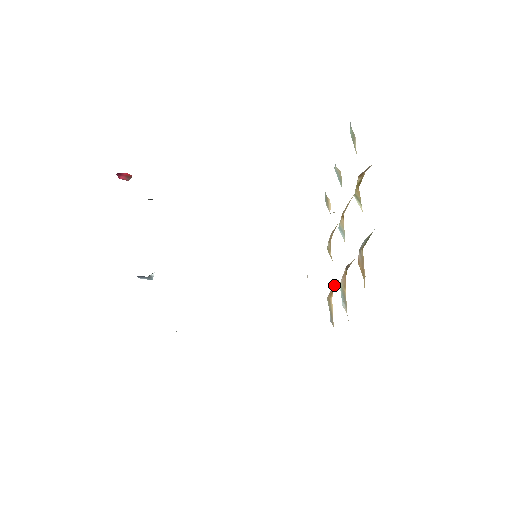
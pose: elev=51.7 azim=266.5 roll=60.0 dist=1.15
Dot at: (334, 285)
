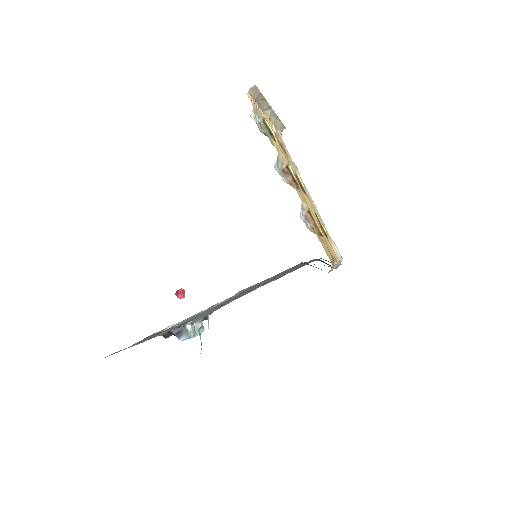
Dot at: (313, 223)
